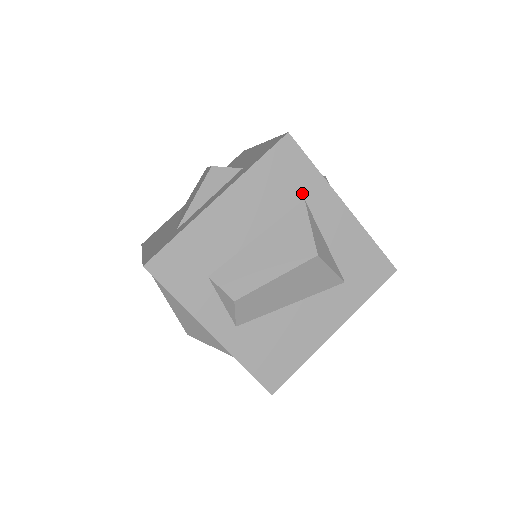
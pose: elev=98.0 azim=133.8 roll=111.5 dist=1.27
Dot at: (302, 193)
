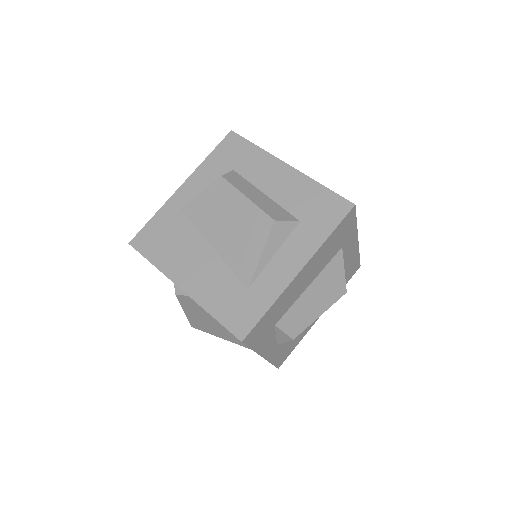
Dot at: (343, 244)
